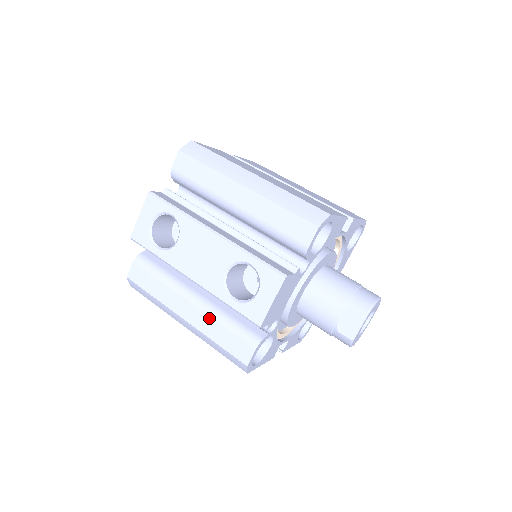
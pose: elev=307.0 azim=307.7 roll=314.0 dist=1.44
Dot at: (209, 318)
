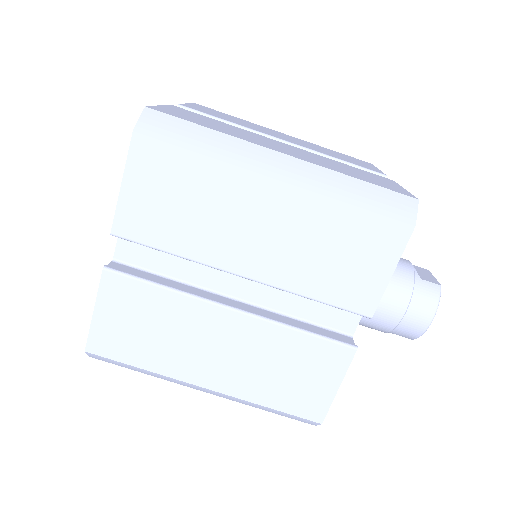
Dot at: occluded
